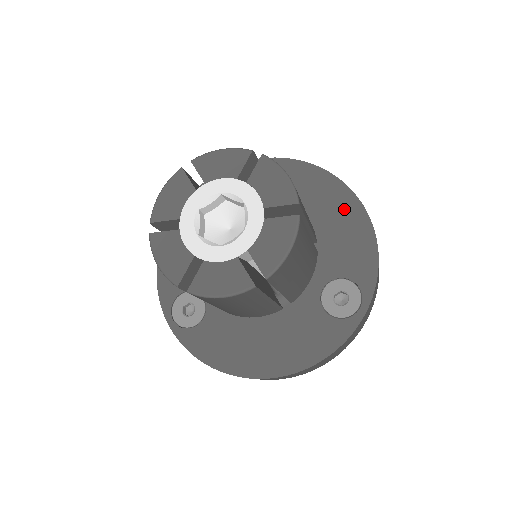
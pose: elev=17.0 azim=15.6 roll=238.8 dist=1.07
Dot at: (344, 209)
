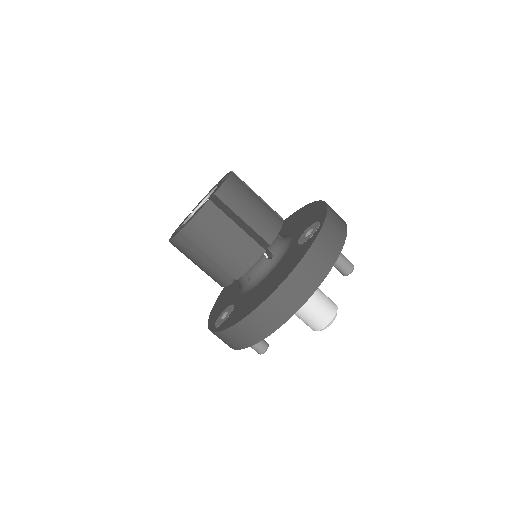
Dot at: (307, 211)
